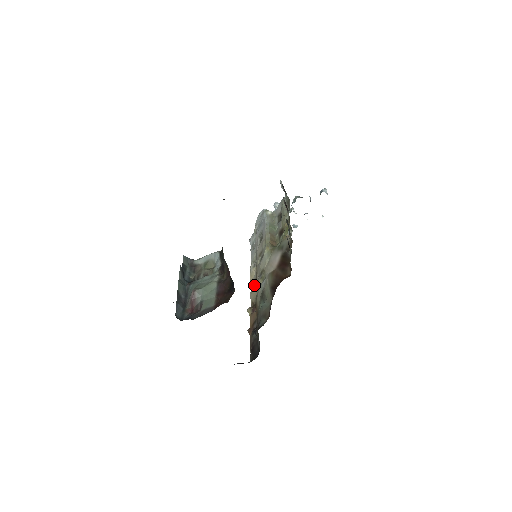
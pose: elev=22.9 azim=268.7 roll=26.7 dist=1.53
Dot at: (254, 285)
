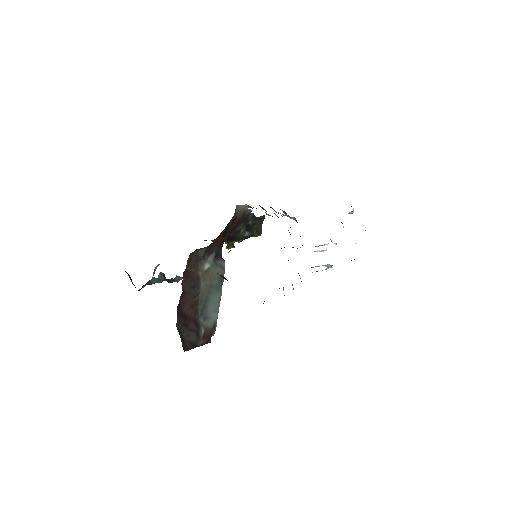
Dot at: occluded
